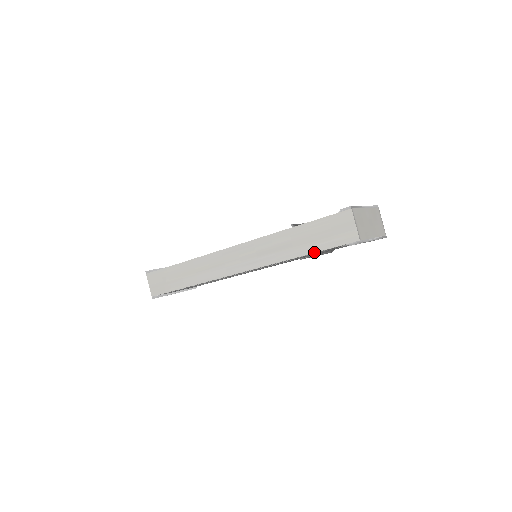
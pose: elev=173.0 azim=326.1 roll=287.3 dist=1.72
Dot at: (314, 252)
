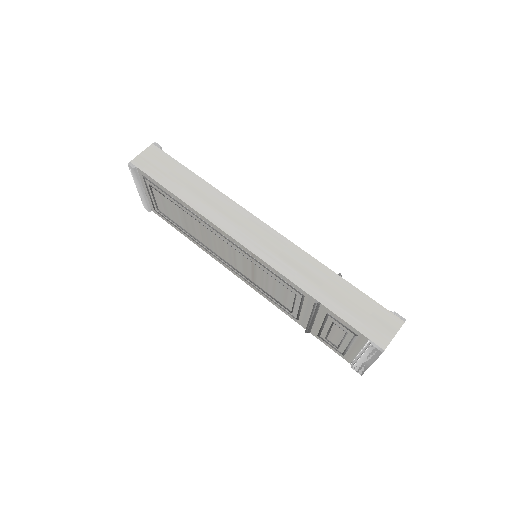
Dot at: (334, 312)
